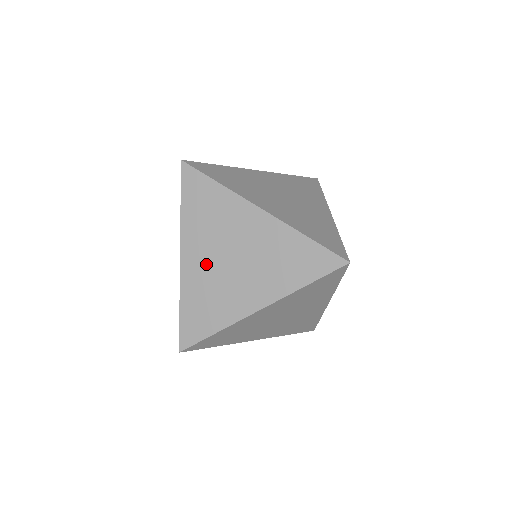
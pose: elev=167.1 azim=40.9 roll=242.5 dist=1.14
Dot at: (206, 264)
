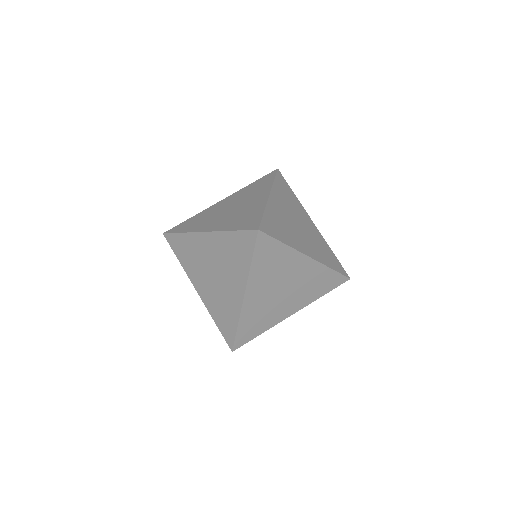
Dot at: (207, 286)
